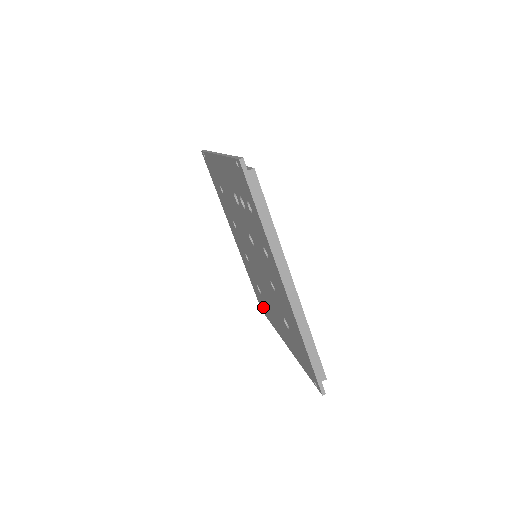
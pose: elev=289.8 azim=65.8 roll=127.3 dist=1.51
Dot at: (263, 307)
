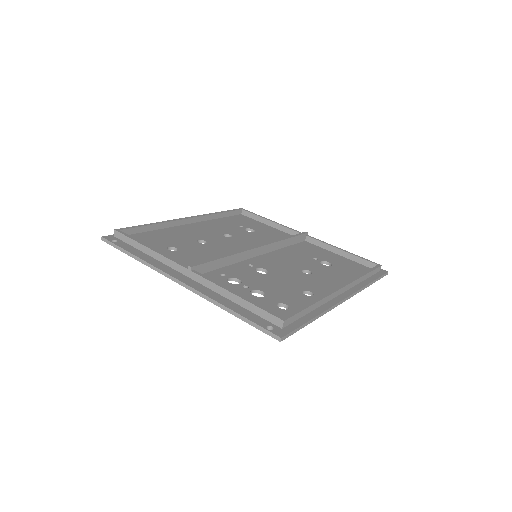
Dot at: occluded
